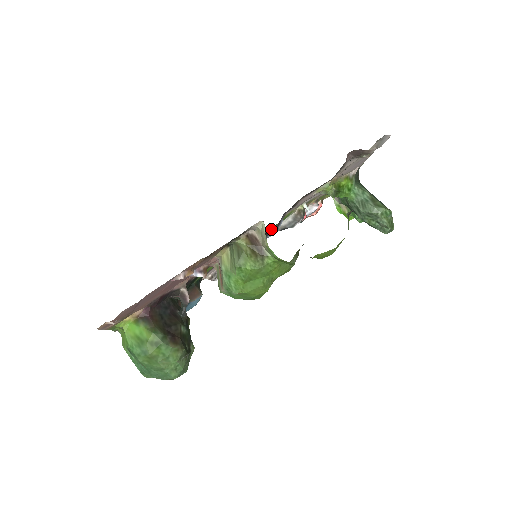
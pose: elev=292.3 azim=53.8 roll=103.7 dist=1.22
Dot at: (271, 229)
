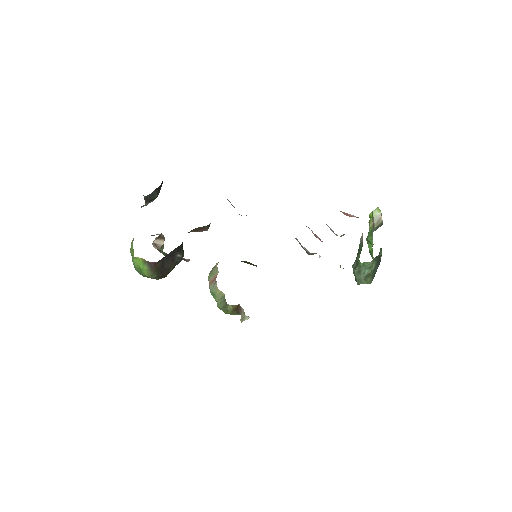
Dot at: occluded
